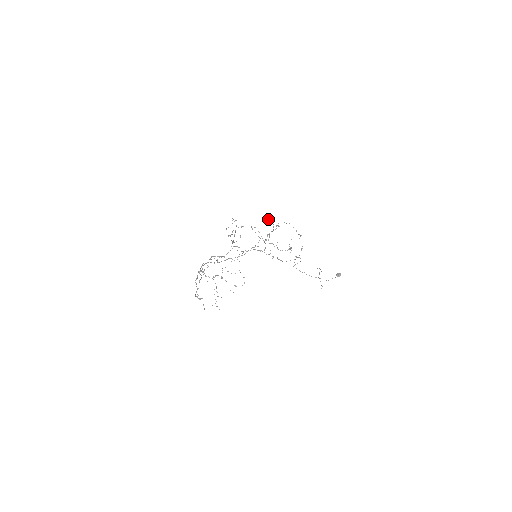
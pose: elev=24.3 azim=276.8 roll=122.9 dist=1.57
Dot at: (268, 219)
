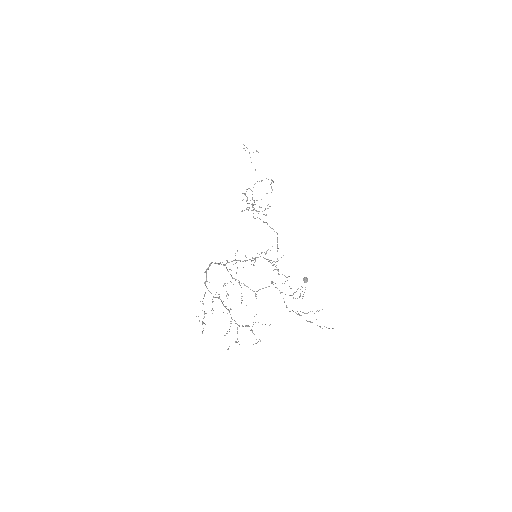
Dot at: occluded
